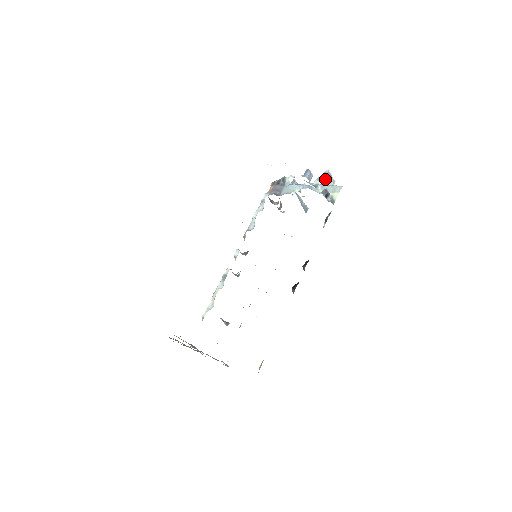
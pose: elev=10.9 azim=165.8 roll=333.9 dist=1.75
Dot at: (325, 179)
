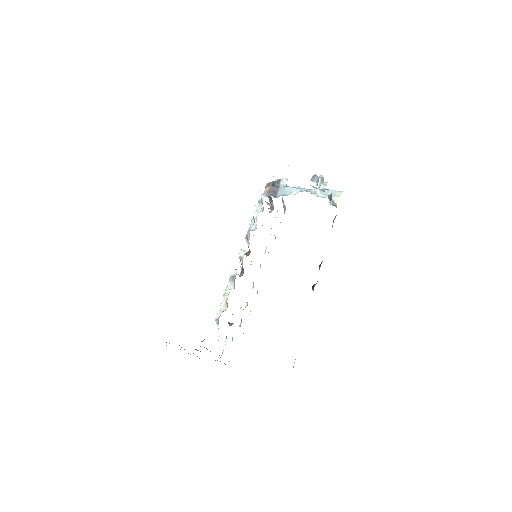
Dot at: (321, 183)
